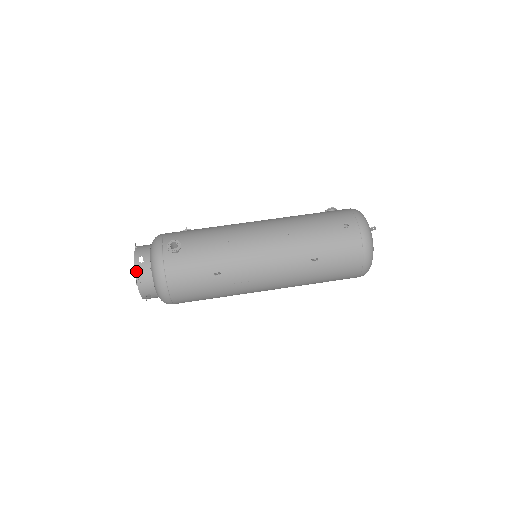
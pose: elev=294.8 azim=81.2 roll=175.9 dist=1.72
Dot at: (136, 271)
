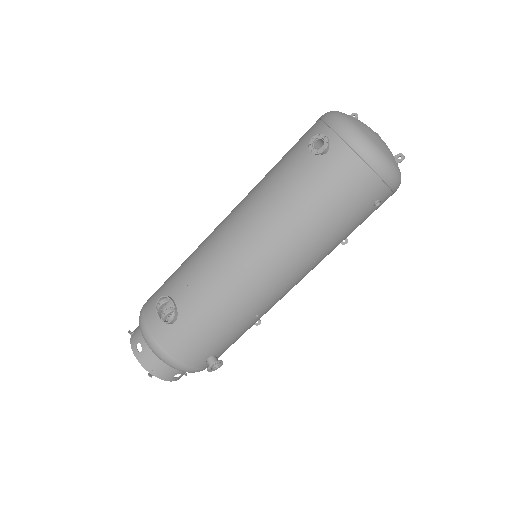
Dot at: occluded
